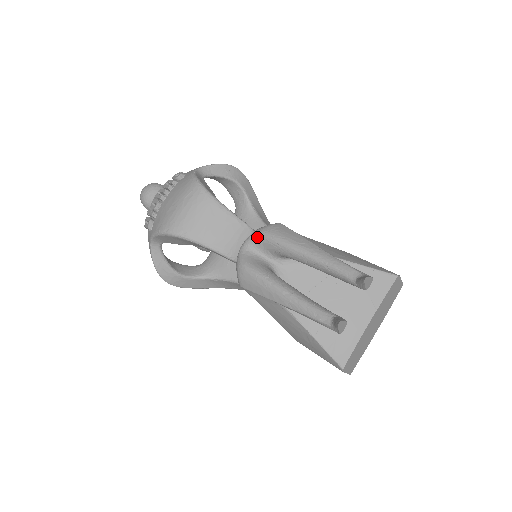
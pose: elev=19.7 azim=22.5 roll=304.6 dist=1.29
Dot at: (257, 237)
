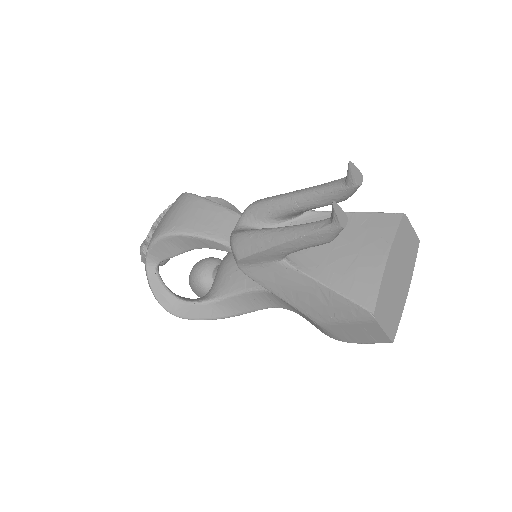
Dot at: (246, 212)
